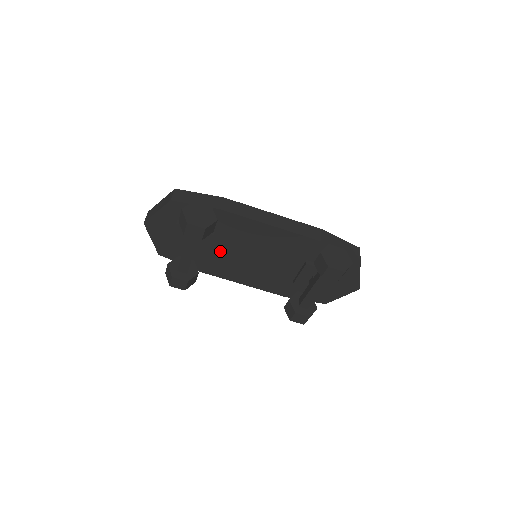
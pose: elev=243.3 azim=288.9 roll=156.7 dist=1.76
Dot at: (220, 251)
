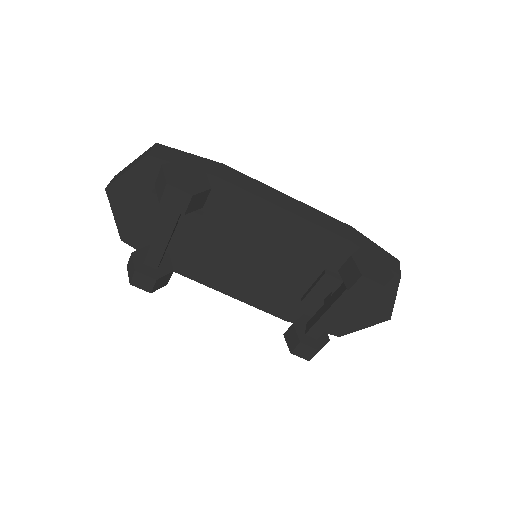
Dot at: (207, 243)
